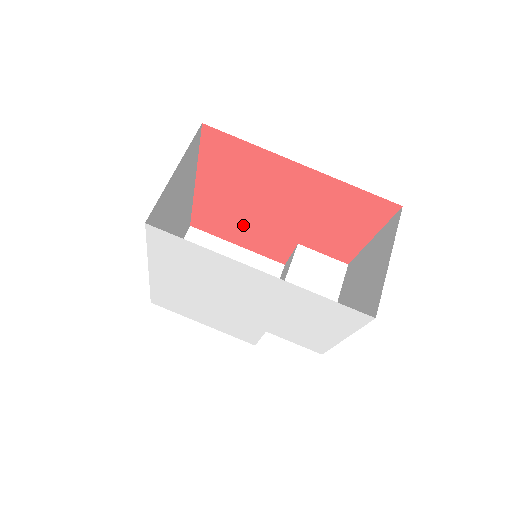
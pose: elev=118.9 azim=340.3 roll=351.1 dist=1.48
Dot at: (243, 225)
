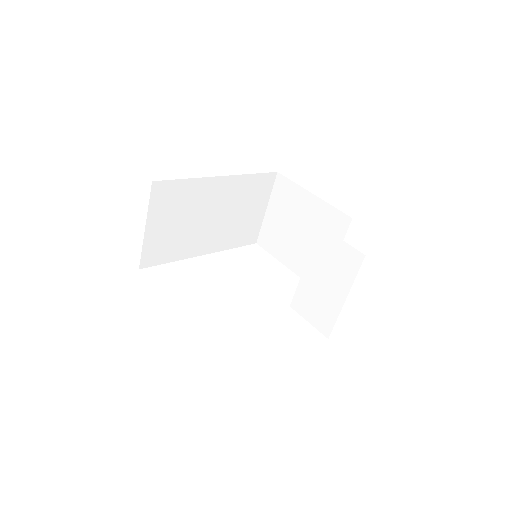
Dot at: occluded
